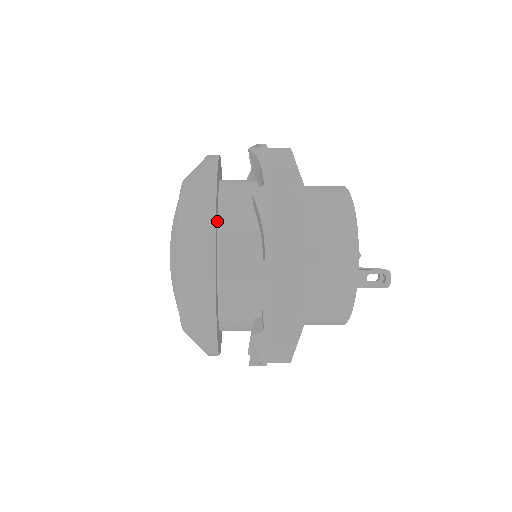
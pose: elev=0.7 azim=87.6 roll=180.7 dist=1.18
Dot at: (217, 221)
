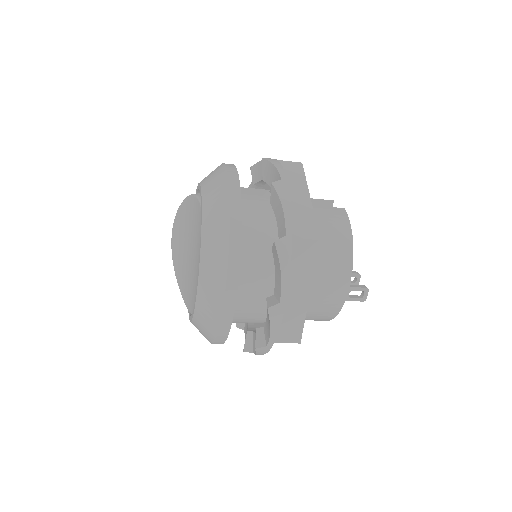
Dot at: occluded
